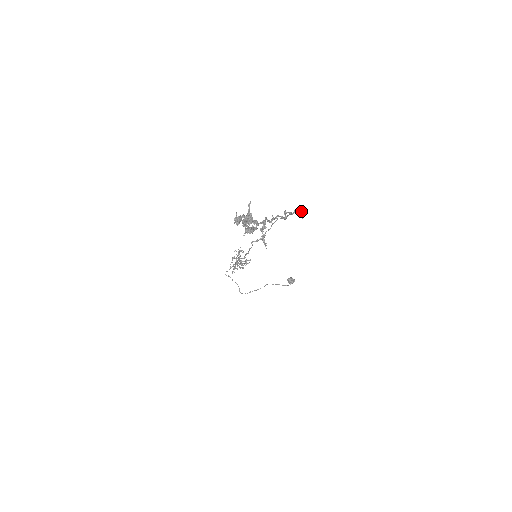
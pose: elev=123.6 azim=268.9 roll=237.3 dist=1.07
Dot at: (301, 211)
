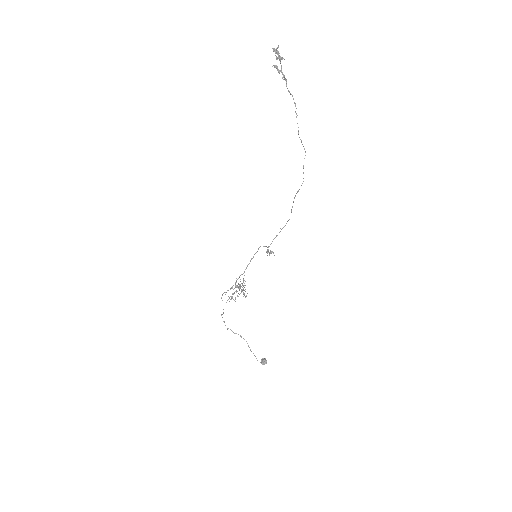
Dot at: occluded
